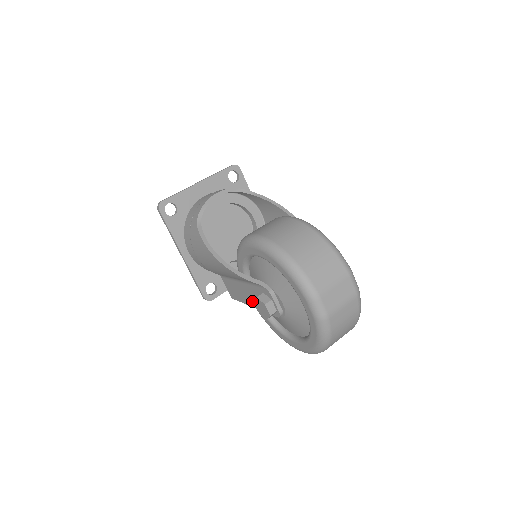
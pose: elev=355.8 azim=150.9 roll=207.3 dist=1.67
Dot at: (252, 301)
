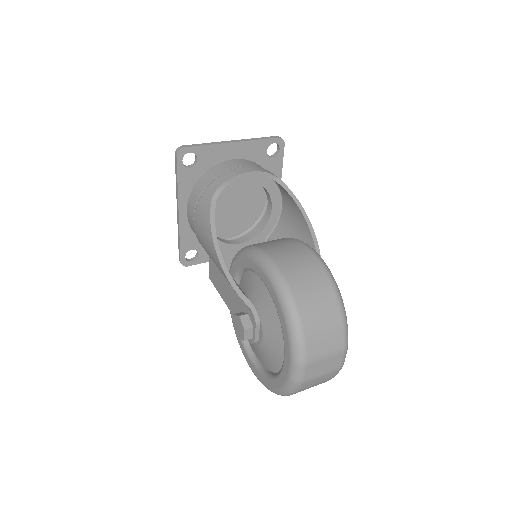
Dot at: (230, 304)
